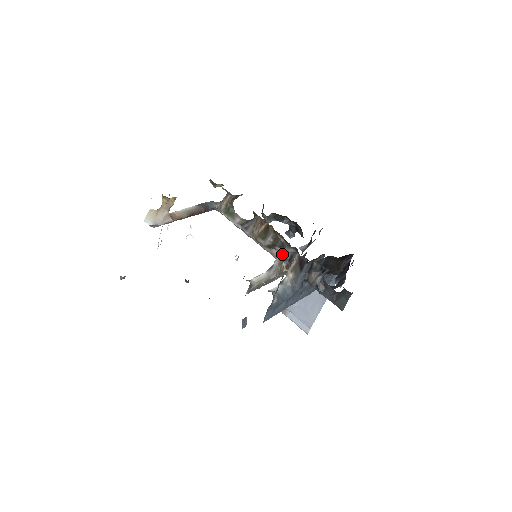
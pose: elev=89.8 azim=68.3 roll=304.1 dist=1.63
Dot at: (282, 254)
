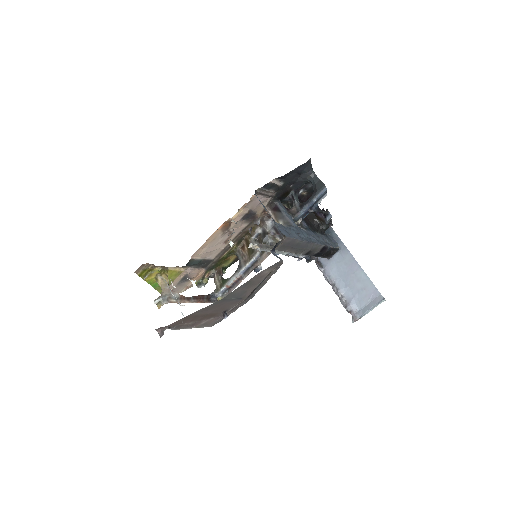
Dot at: occluded
